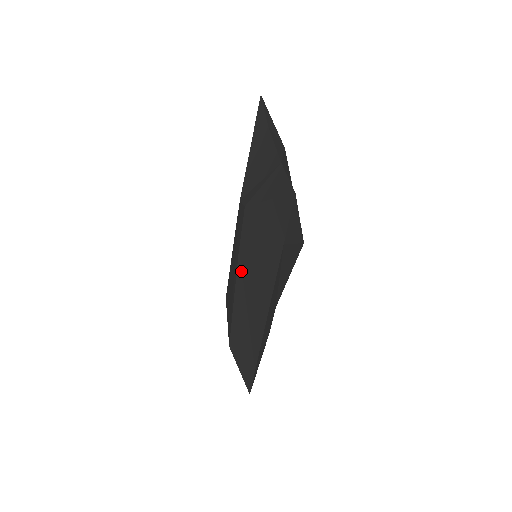
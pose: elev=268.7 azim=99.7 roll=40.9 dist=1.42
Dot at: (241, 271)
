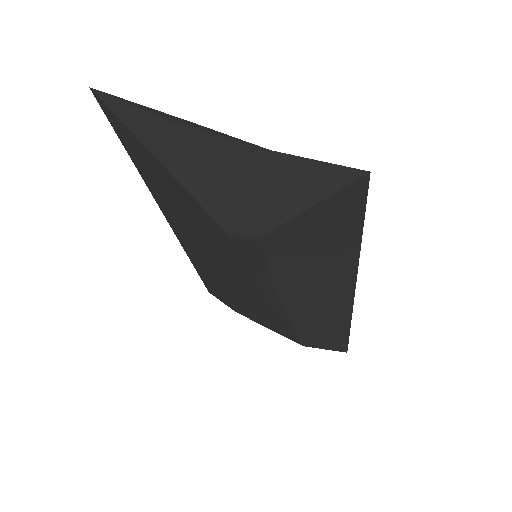
Dot at: (286, 290)
